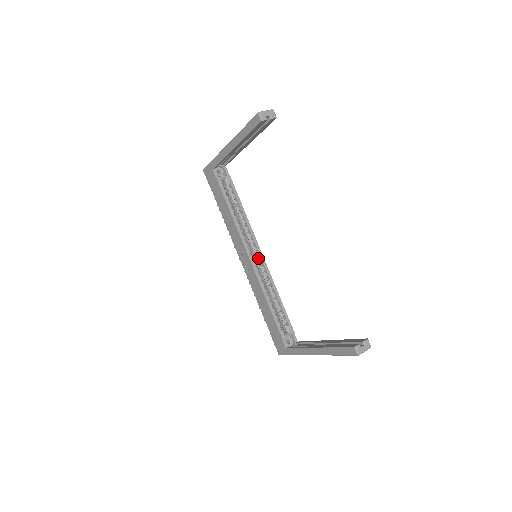
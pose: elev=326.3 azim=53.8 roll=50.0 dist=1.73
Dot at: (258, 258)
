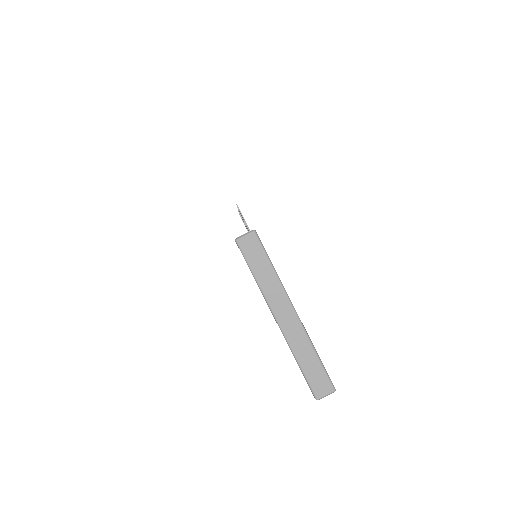
Dot at: occluded
